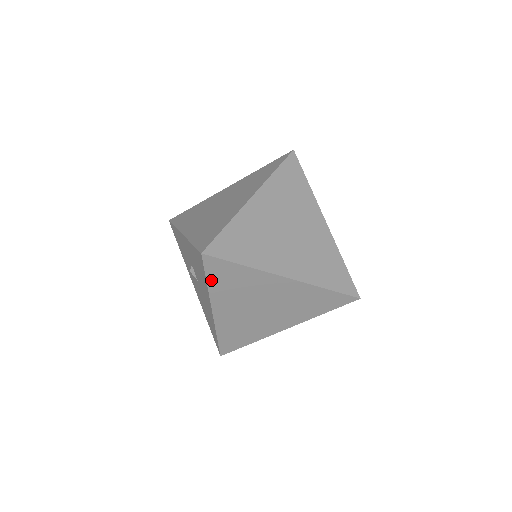
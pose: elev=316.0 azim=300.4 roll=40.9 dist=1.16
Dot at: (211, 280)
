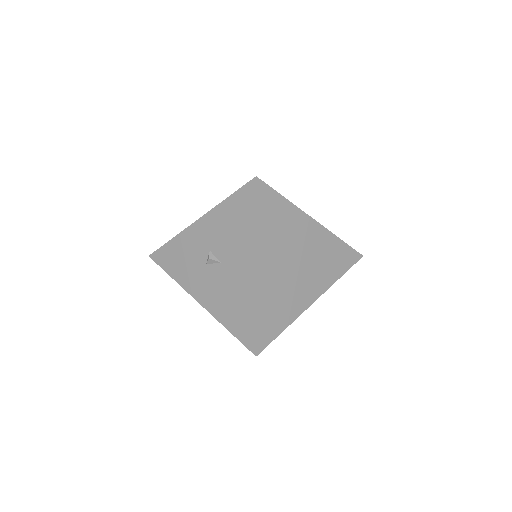
Dot at: (260, 216)
